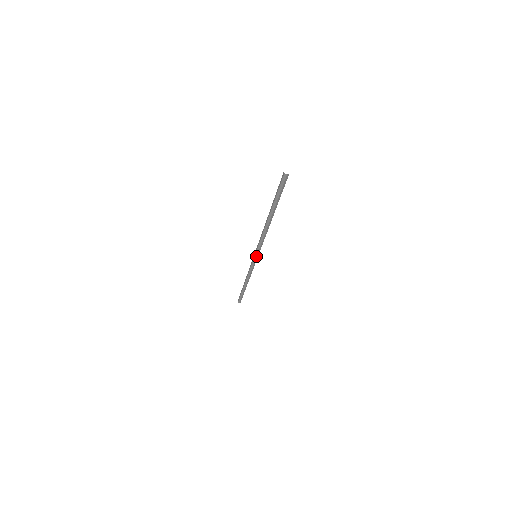
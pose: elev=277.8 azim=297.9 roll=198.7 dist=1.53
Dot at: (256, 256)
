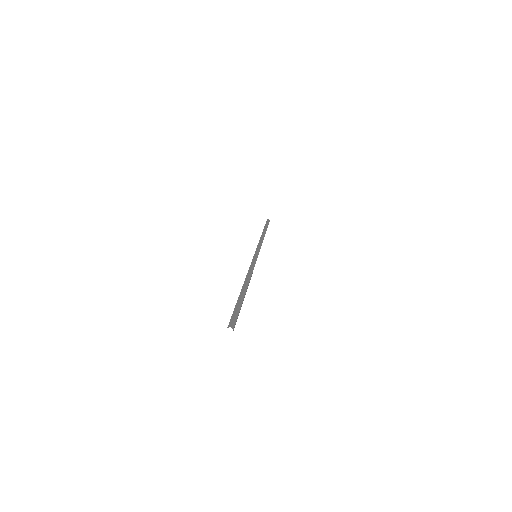
Dot at: occluded
